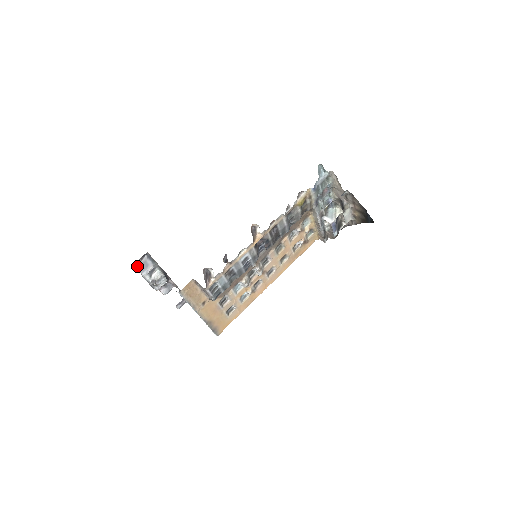
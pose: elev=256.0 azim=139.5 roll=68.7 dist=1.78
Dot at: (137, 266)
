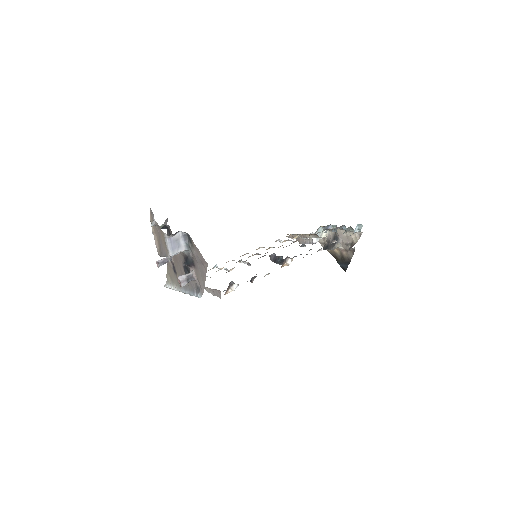
Dot at: (167, 240)
